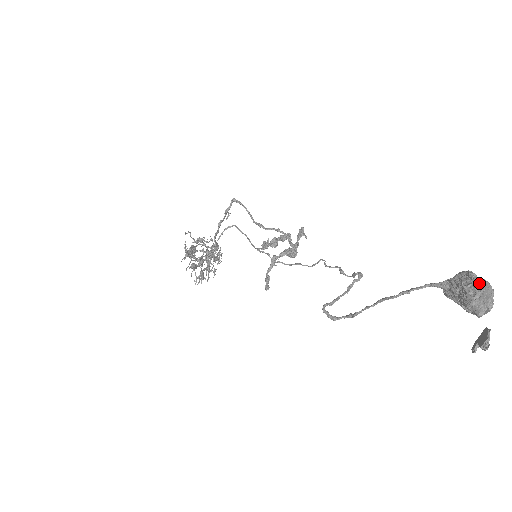
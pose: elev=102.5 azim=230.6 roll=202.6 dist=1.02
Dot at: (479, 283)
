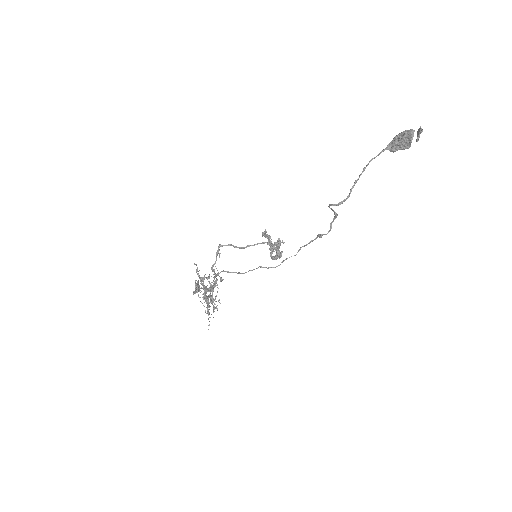
Dot at: (403, 132)
